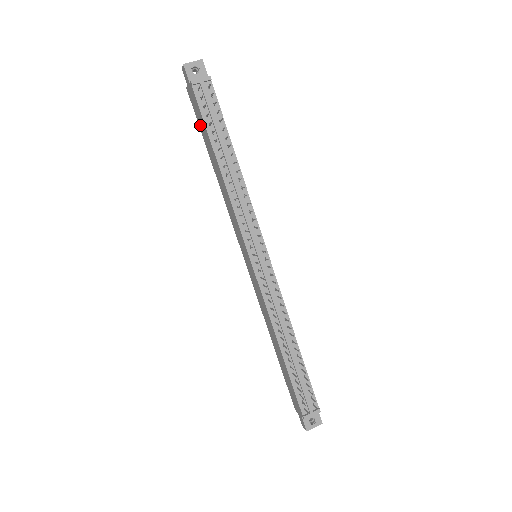
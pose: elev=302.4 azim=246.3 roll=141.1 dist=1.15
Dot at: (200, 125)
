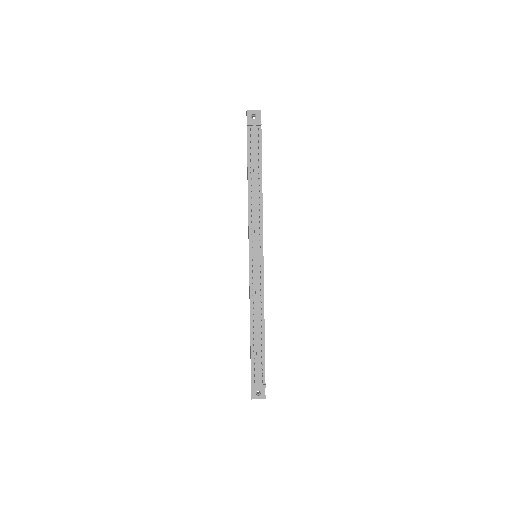
Dot at: occluded
